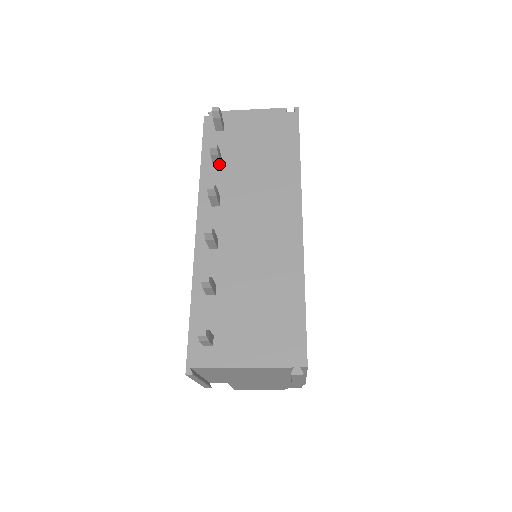
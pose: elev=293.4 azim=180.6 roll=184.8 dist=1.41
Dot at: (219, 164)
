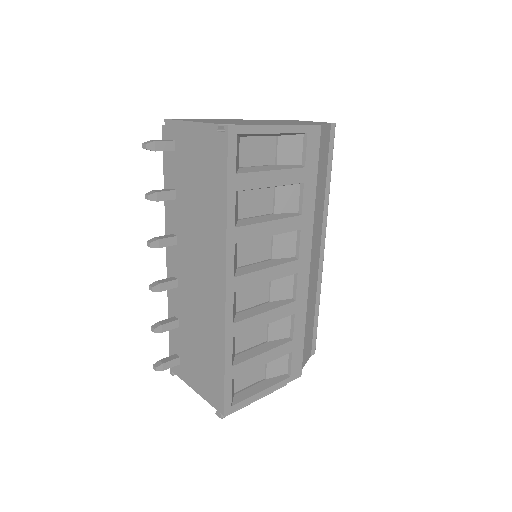
Dot at: (170, 199)
